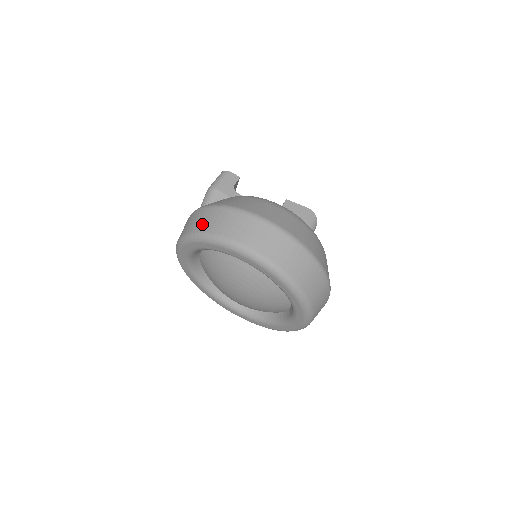
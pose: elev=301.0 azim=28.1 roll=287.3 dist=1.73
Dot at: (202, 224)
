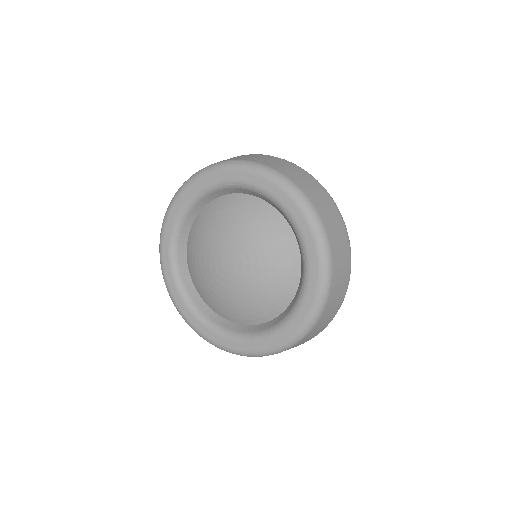
Dot at: occluded
